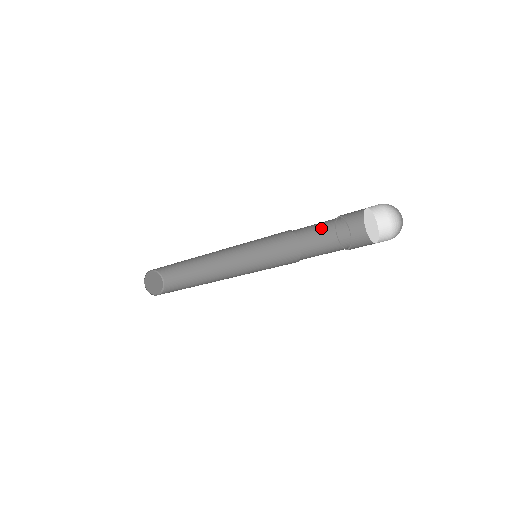
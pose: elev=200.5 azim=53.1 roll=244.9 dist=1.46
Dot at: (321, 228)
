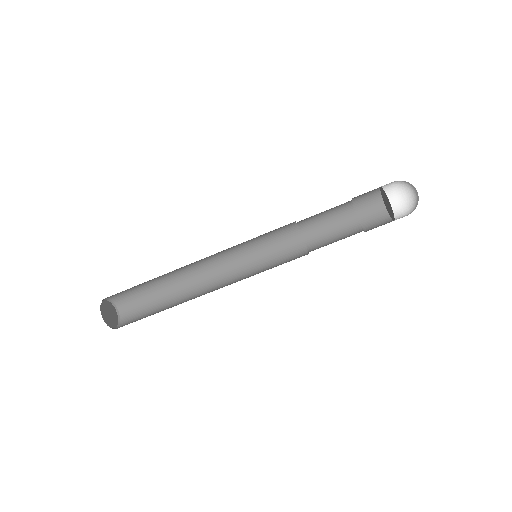
Dot at: (335, 235)
